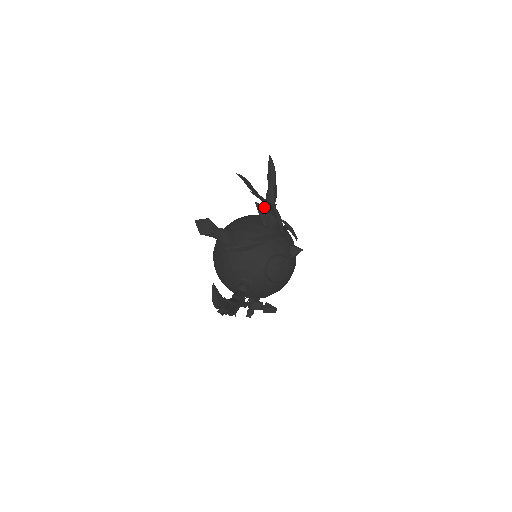
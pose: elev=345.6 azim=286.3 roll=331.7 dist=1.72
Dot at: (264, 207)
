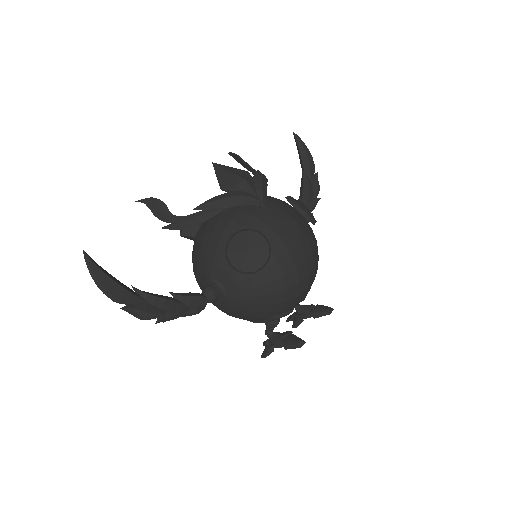
Dot at: (229, 168)
